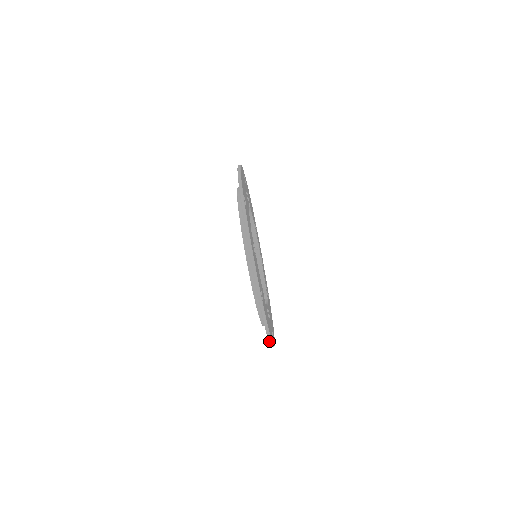
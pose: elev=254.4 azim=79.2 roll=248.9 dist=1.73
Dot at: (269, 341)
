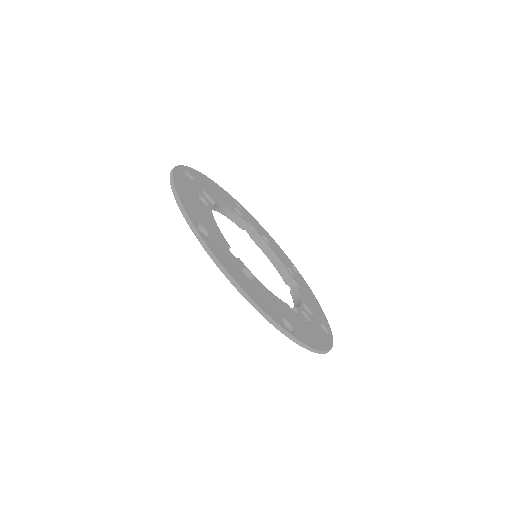
Dot at: (325, 353)
